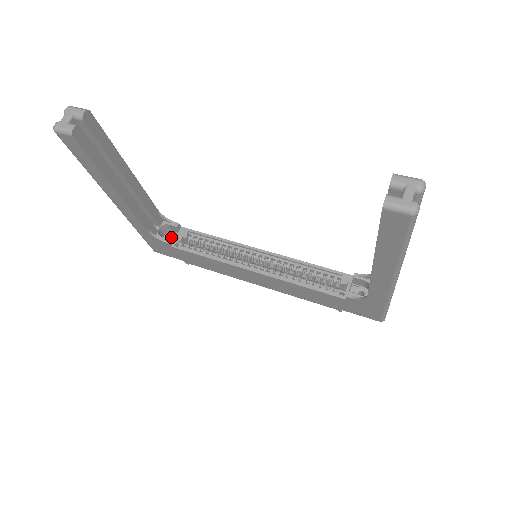
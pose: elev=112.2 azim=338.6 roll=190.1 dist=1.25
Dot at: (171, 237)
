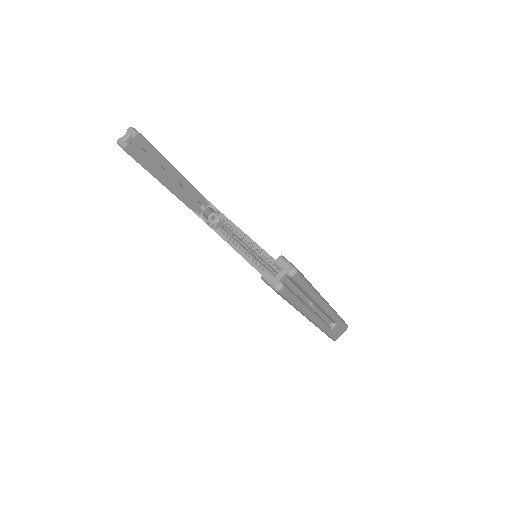
Dot at: occluded
